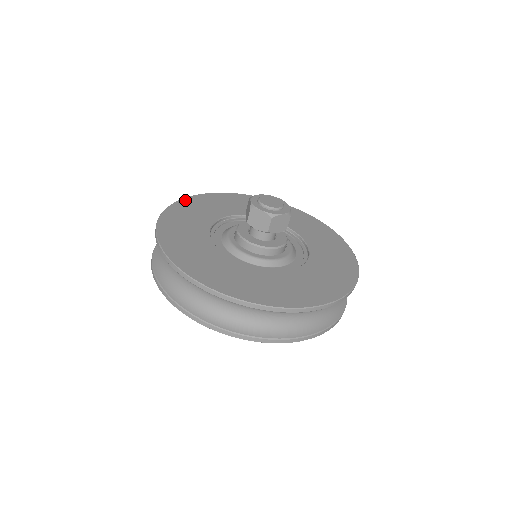
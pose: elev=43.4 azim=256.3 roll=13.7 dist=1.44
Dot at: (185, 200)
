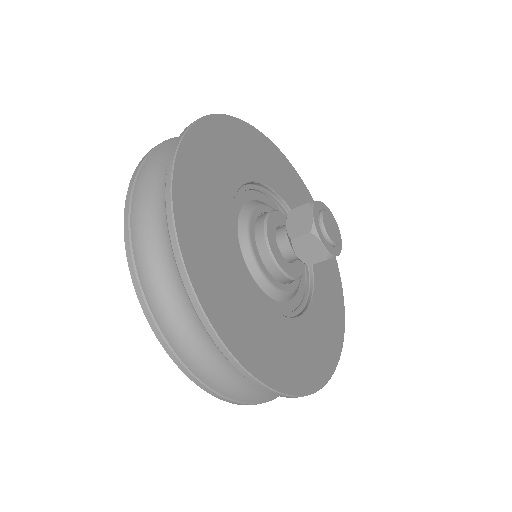
Dot at: (203, 124)
